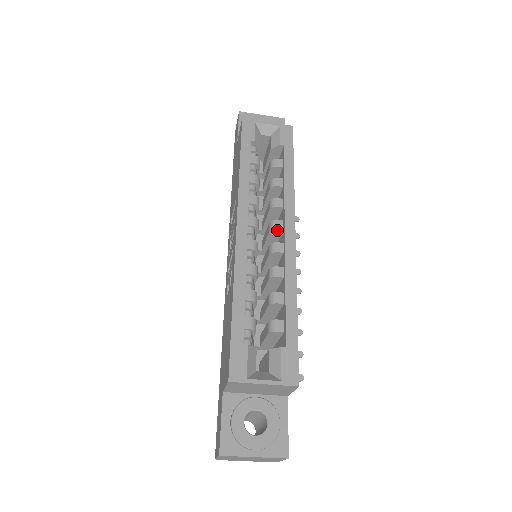
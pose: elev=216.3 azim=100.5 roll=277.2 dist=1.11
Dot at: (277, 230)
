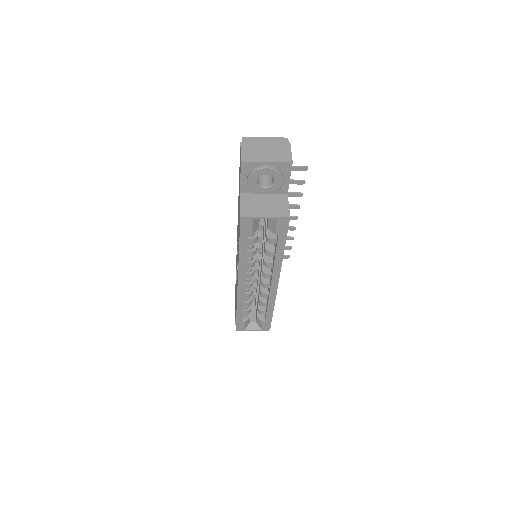
Dot at: (267, 277)
